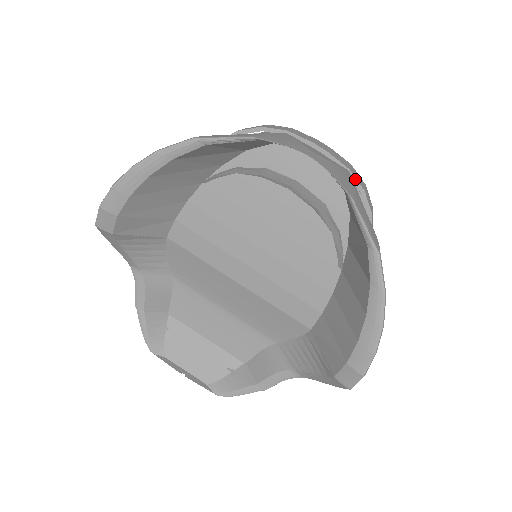
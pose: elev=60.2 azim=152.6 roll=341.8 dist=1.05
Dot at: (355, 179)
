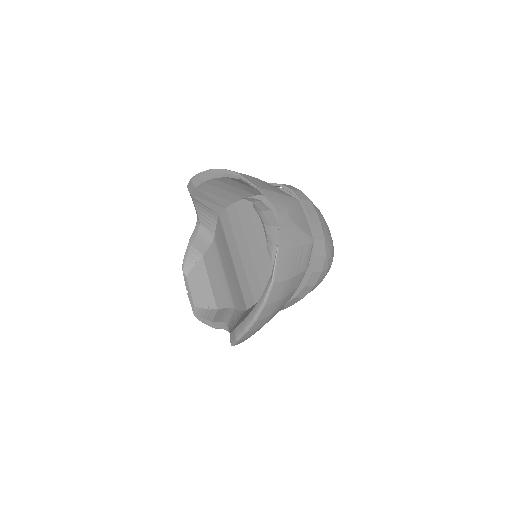
Dot at: (315, 247)
